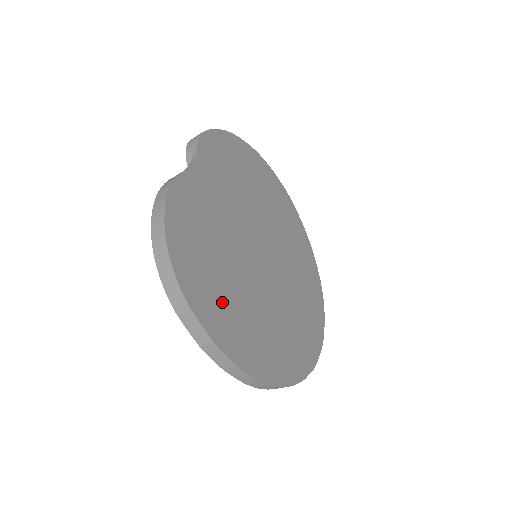
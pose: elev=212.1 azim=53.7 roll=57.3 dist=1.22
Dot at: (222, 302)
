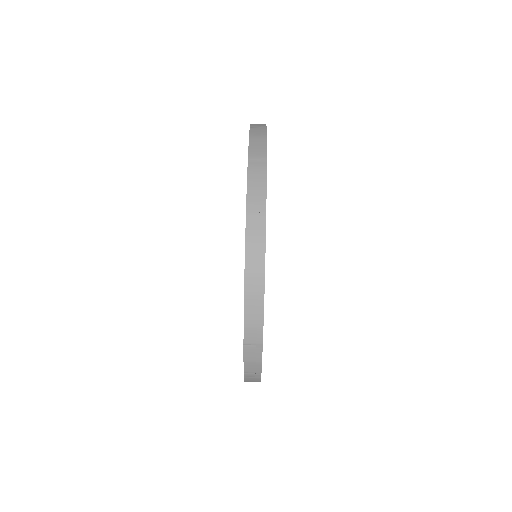
Dot at: occluded
